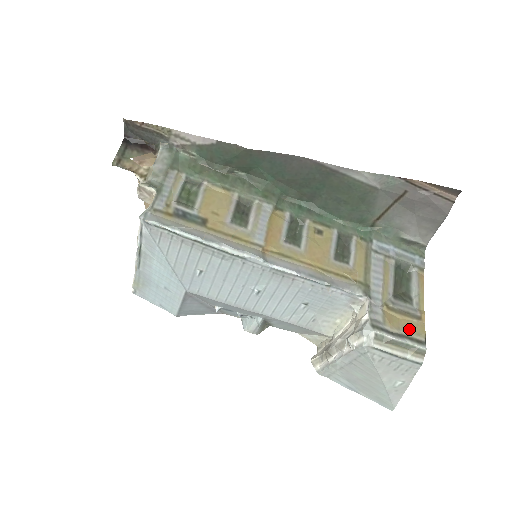
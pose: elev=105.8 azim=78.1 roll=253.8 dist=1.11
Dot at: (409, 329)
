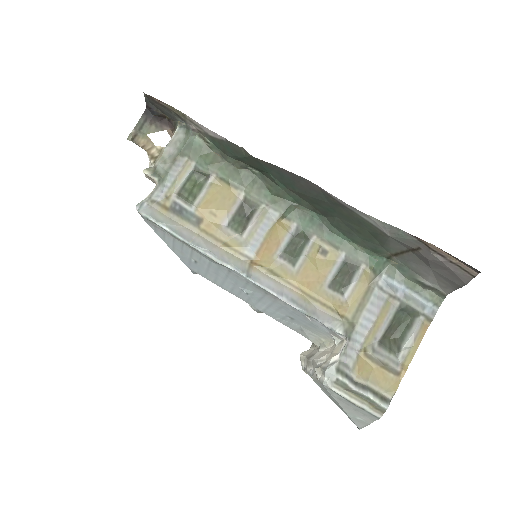
Dot at: (379, 382)
